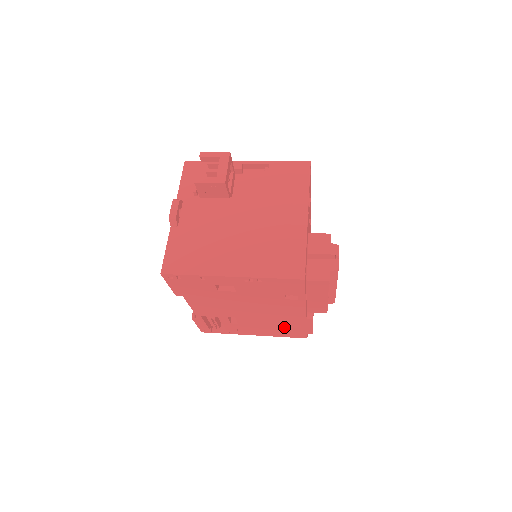
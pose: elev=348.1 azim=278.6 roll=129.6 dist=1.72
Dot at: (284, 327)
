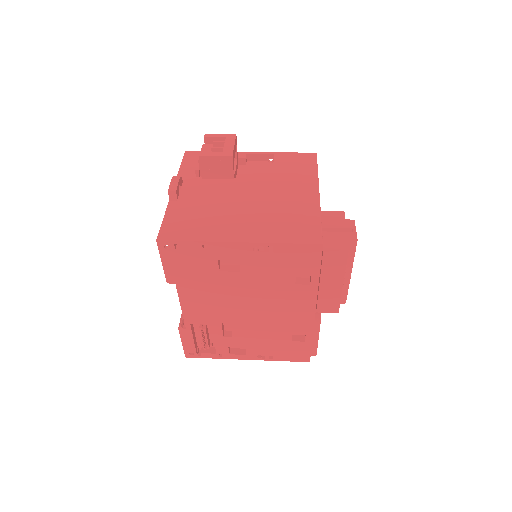
Dot at: (286, 341)
